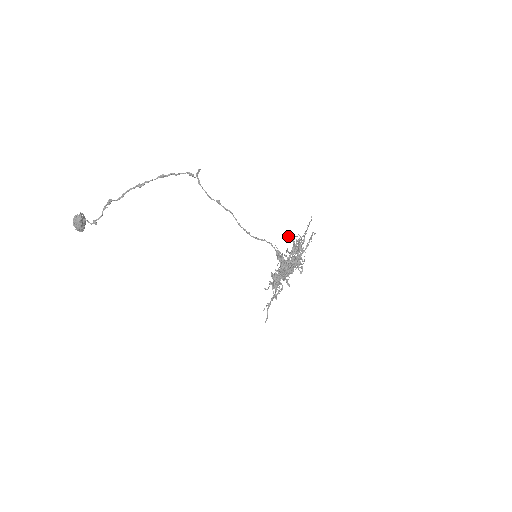
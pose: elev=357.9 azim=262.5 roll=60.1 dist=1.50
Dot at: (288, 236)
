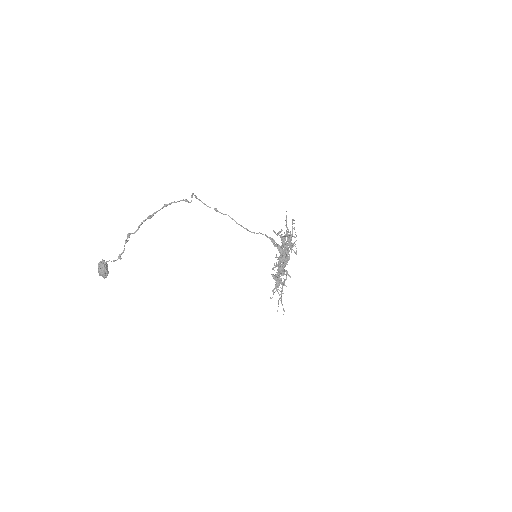
Dot at: occluded
